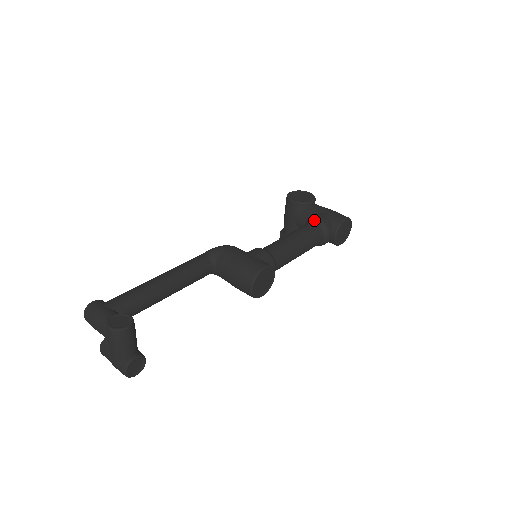
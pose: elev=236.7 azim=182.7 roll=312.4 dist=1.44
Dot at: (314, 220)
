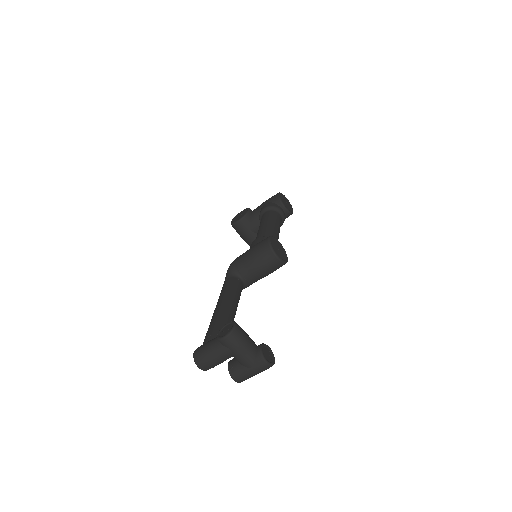
Dot at: (263, 212)
